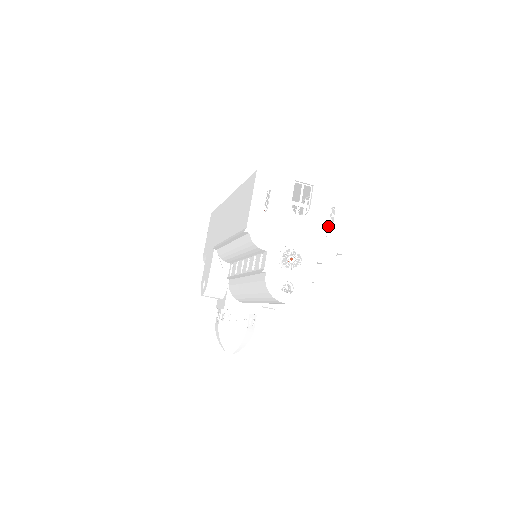
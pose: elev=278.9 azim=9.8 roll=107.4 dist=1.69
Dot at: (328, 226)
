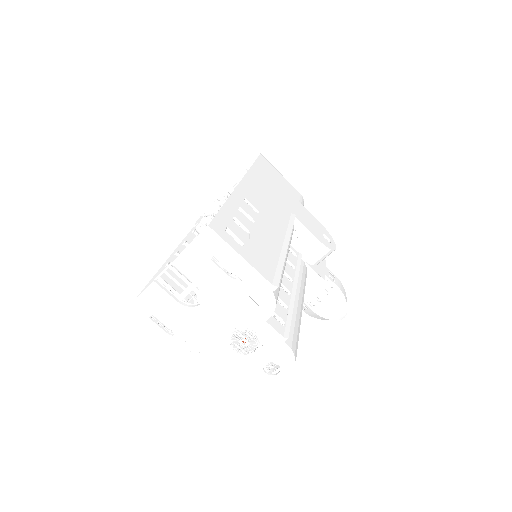
Dot at: (232, 280)
